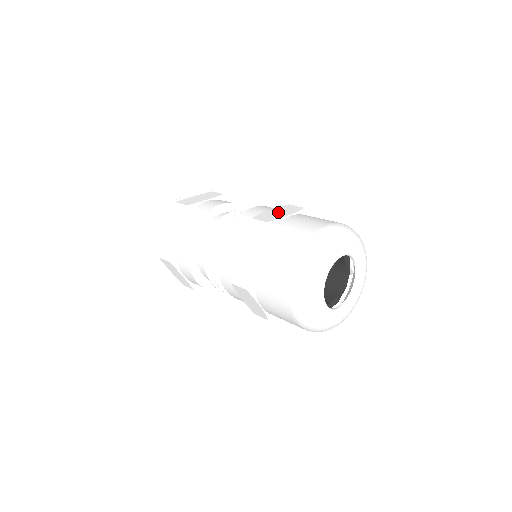
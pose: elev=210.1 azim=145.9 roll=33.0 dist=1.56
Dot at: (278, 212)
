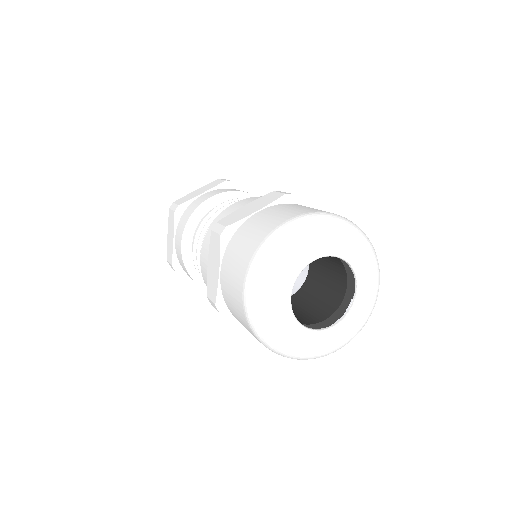
Dot at: occluded
